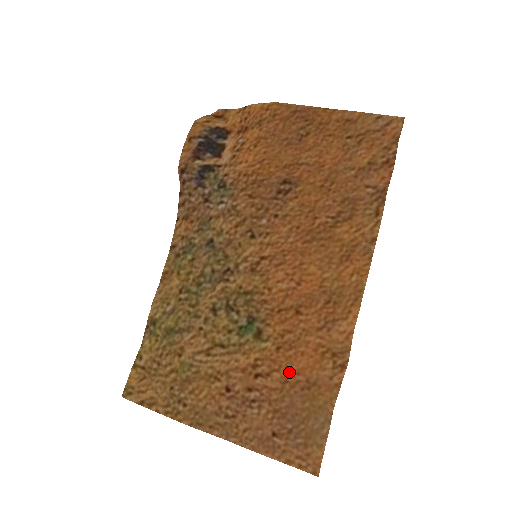
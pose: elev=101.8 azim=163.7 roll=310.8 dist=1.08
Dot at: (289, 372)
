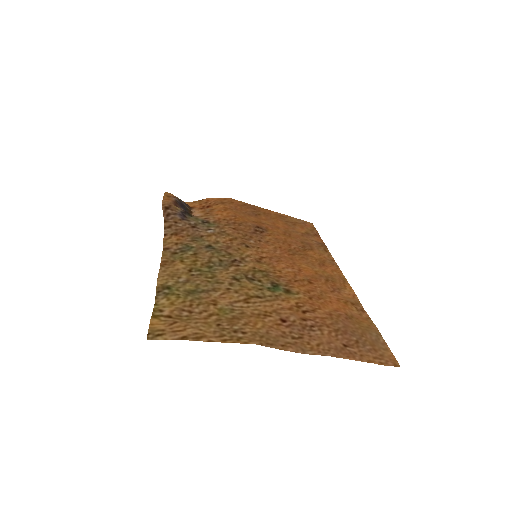
Dot at: (329, 310)
